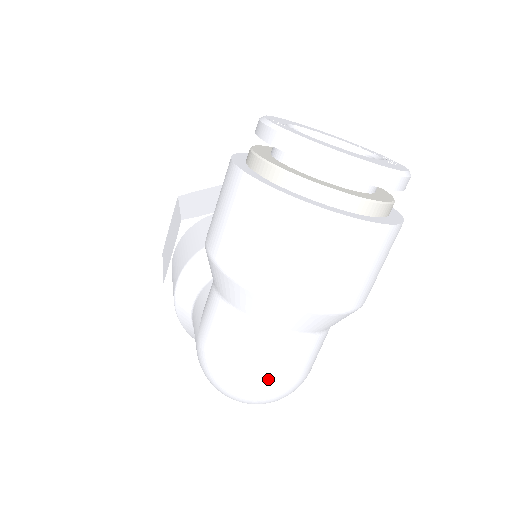
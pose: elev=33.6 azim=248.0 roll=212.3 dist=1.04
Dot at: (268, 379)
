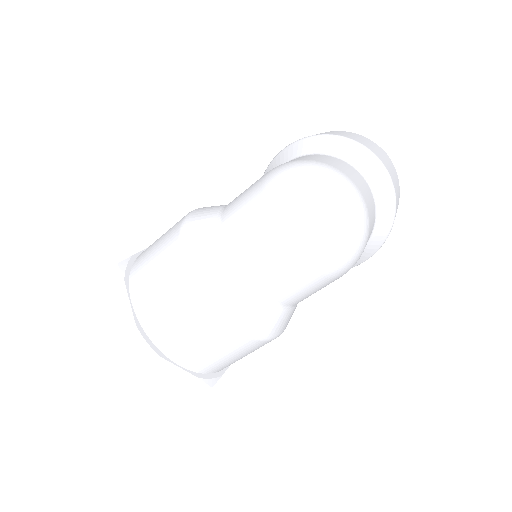
Dot at: (356, 184)
